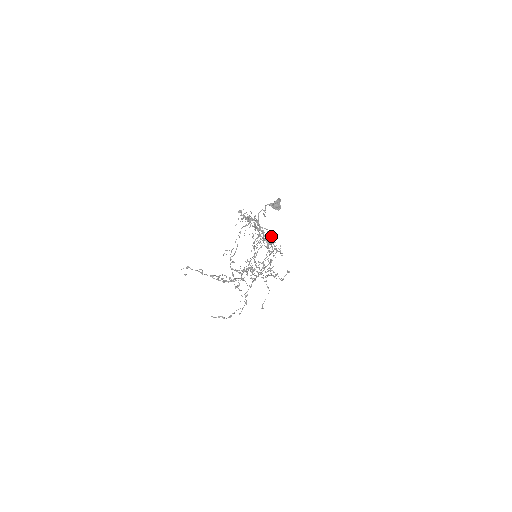
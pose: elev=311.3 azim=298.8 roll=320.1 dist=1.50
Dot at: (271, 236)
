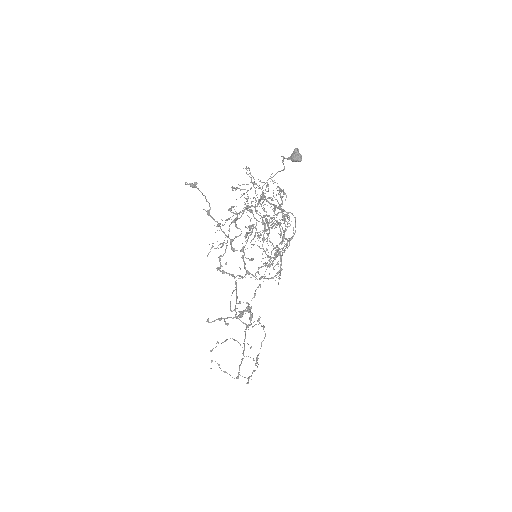
Dot at: (277, 224)
